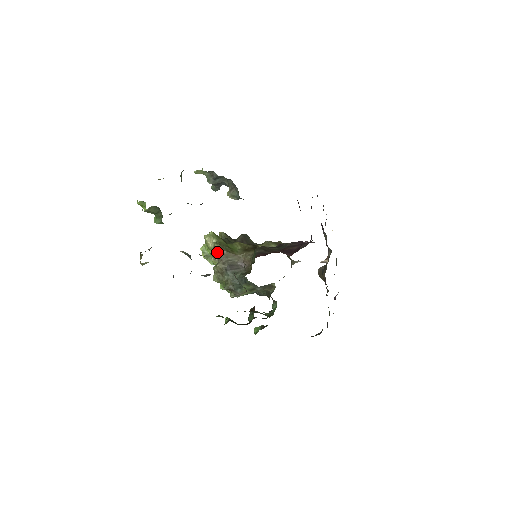
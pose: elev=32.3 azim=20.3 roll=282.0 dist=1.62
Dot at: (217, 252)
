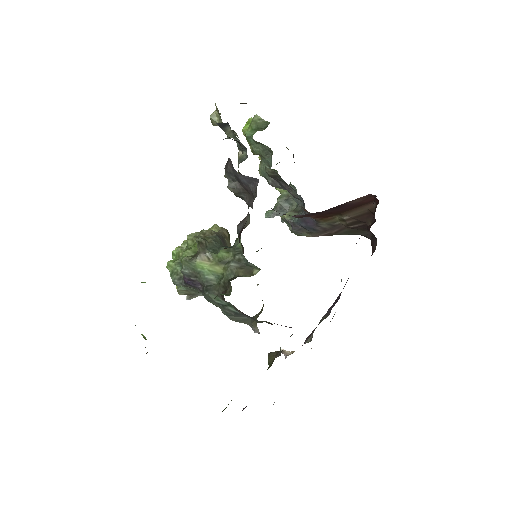
Dot at: (220, 230)
